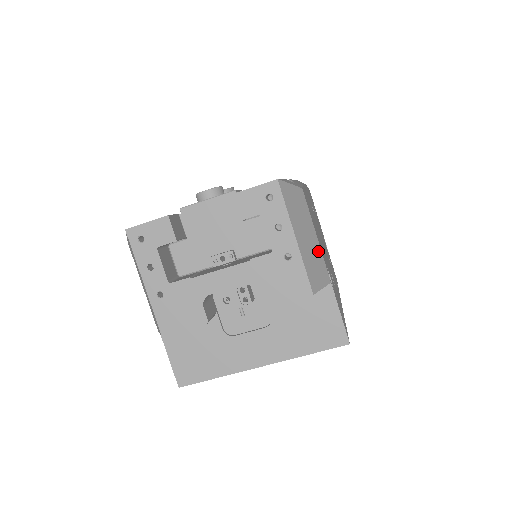
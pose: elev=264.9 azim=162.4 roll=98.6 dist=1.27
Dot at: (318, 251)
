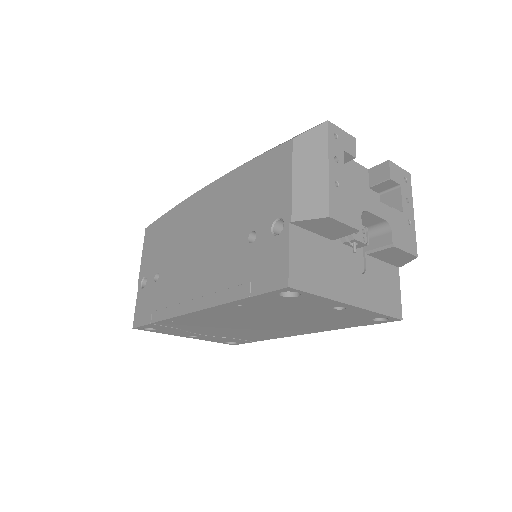
Dot at: occluded
